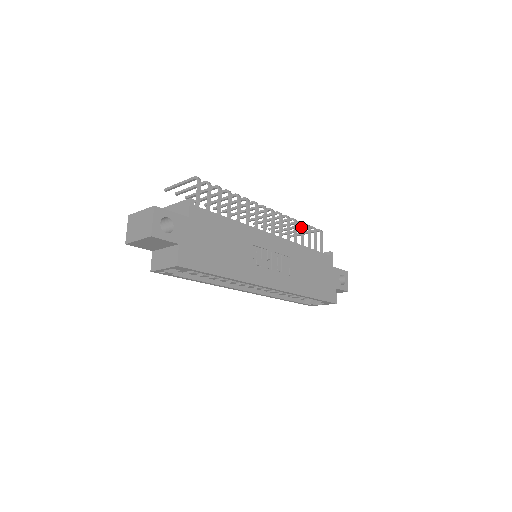
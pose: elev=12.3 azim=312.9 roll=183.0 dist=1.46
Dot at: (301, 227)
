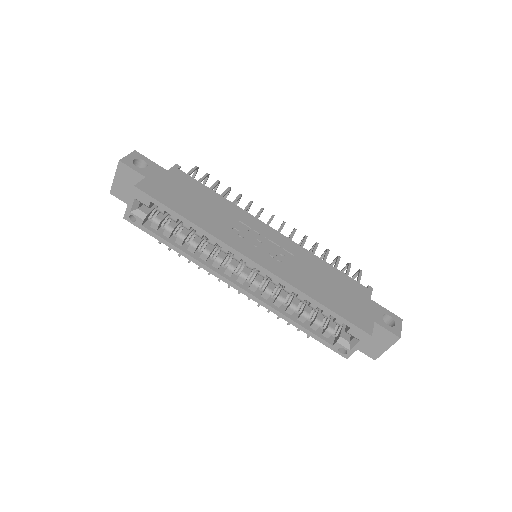
Dot at: occluded
